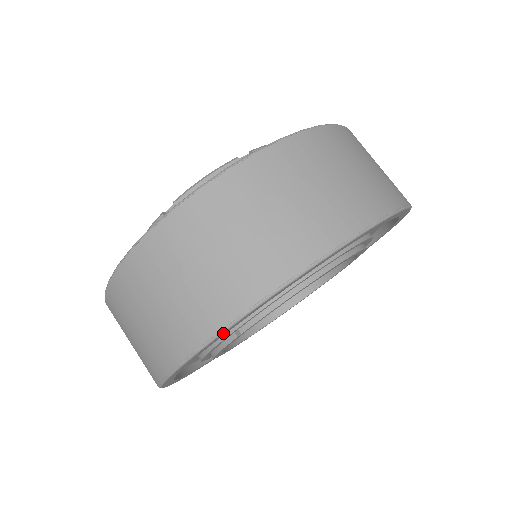
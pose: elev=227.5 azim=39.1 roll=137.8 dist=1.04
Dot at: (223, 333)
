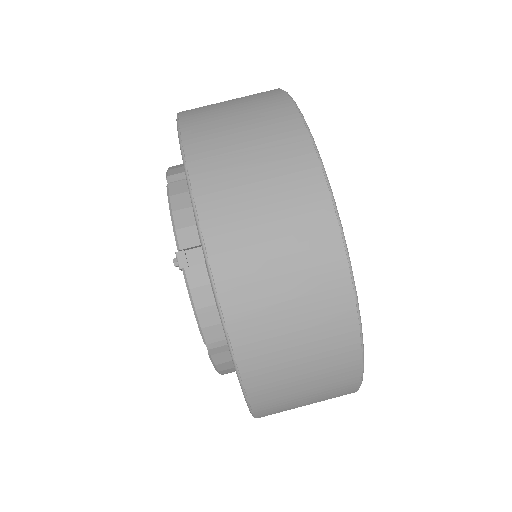
Dot at: occluded
